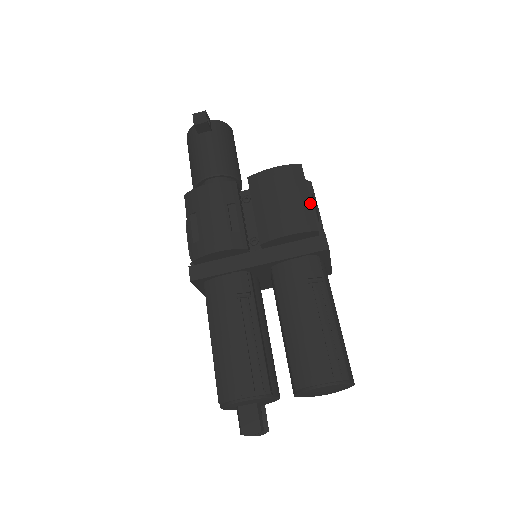
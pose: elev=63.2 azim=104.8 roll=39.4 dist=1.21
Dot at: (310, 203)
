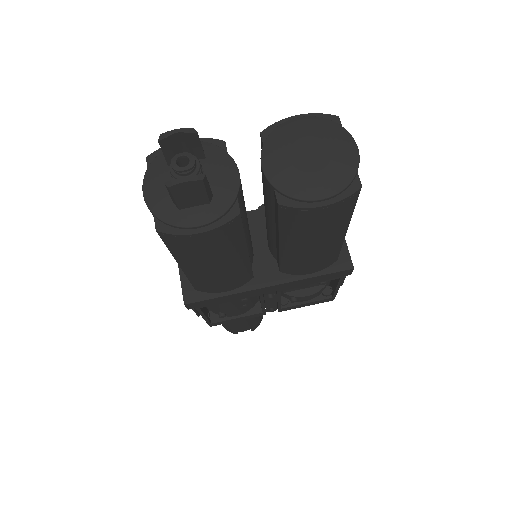
Dot at: occluded
